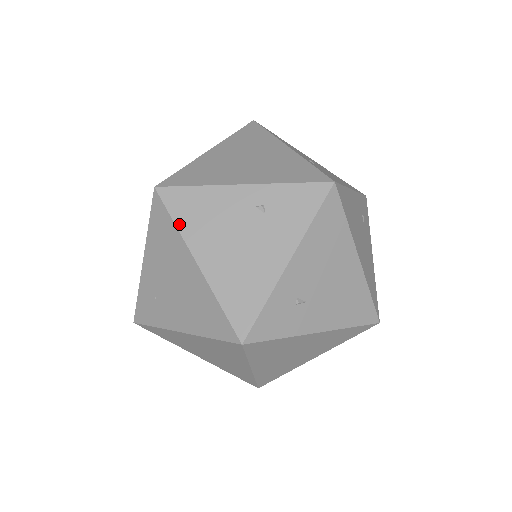
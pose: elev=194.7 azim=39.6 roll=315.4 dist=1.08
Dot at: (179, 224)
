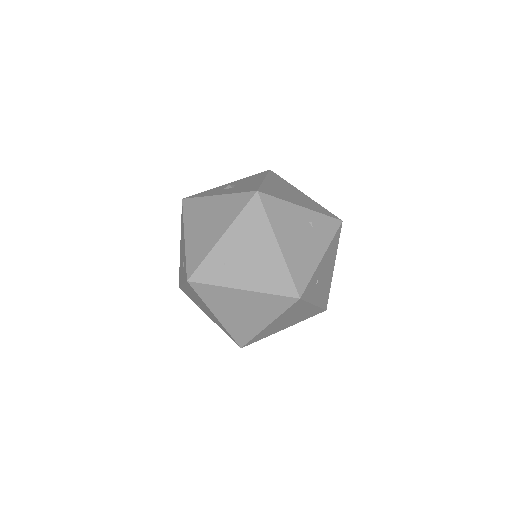
Dot at: (270, 218)
